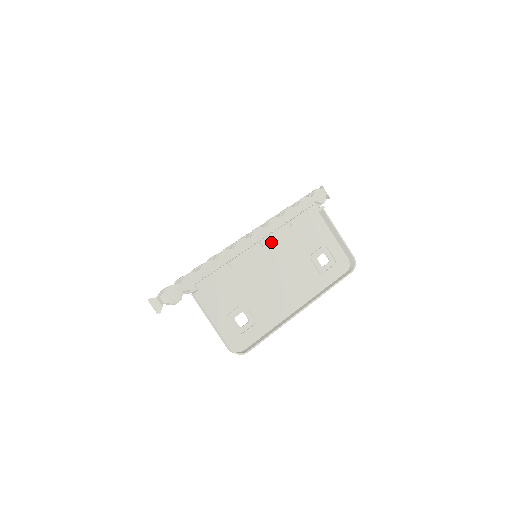
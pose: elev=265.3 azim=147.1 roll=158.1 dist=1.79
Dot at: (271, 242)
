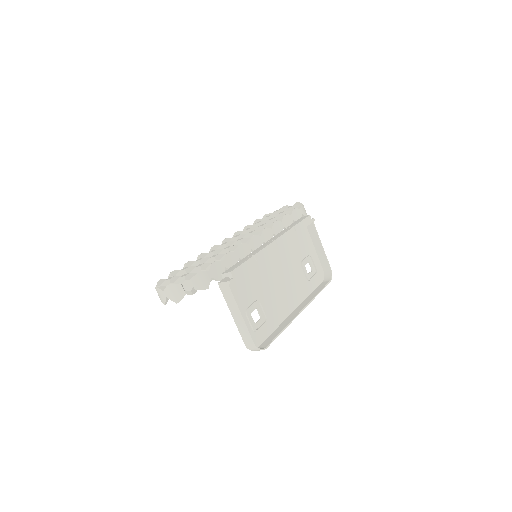
Dot at: (283, 242)
